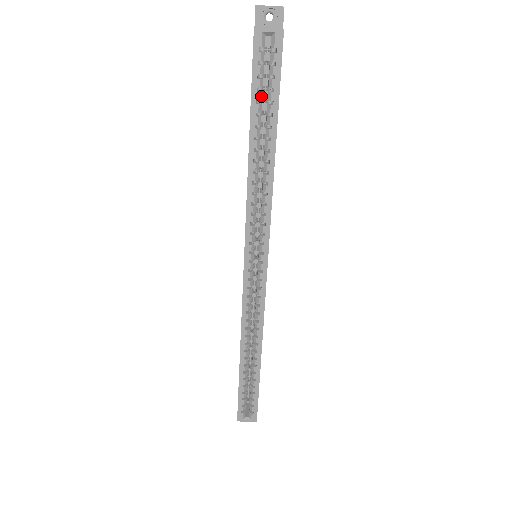
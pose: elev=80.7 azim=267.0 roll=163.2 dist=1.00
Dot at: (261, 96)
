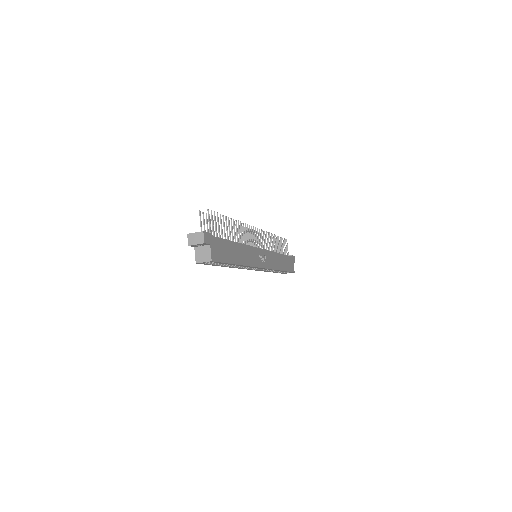
Dot at: (217, 263)
